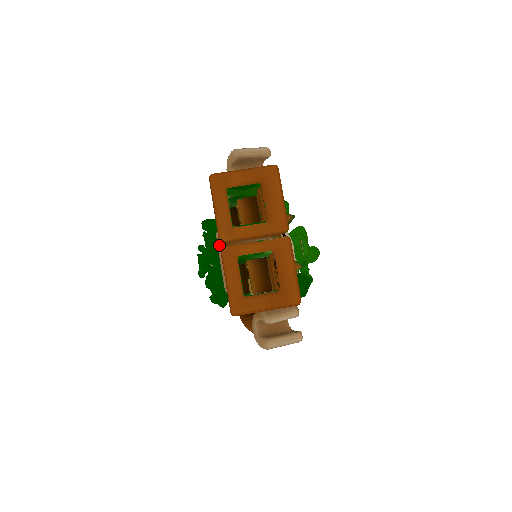
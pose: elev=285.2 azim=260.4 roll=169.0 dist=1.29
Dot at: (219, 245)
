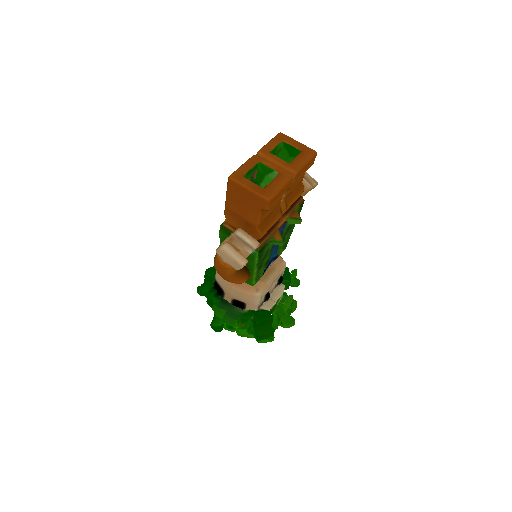
Dot at: occluded
